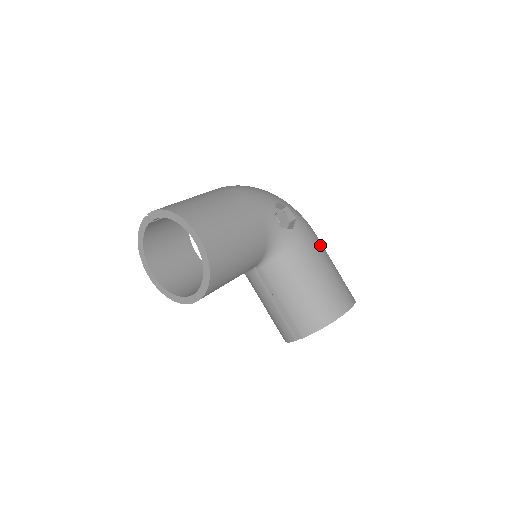
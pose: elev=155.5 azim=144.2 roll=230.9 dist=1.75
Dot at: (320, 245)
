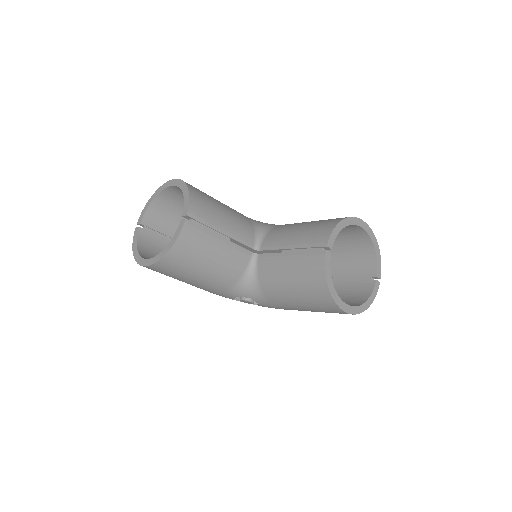
Dot at: occluded
